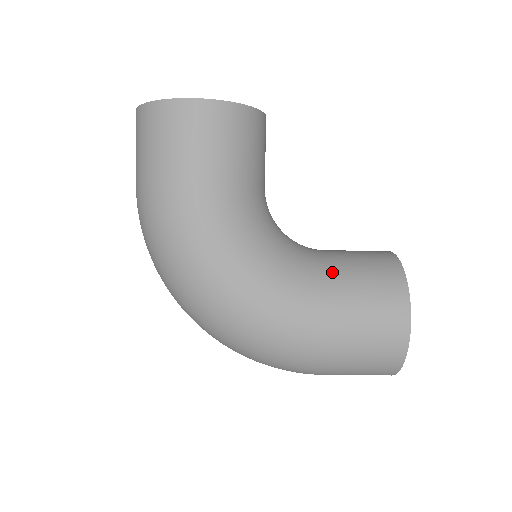
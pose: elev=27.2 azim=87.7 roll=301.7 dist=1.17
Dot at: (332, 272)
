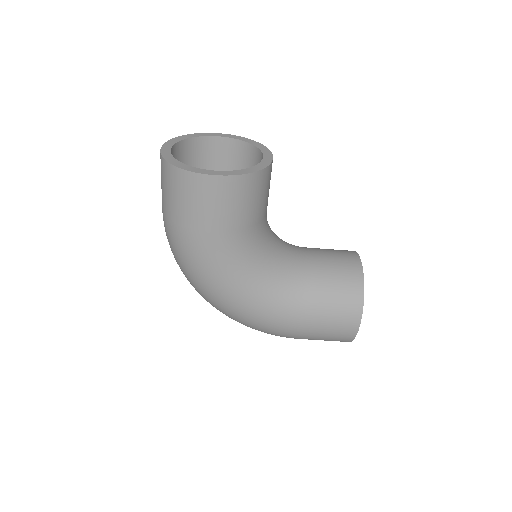
Dot at: (310, 286)
